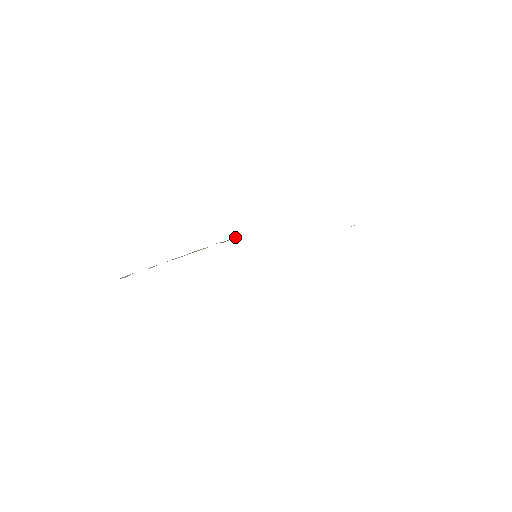
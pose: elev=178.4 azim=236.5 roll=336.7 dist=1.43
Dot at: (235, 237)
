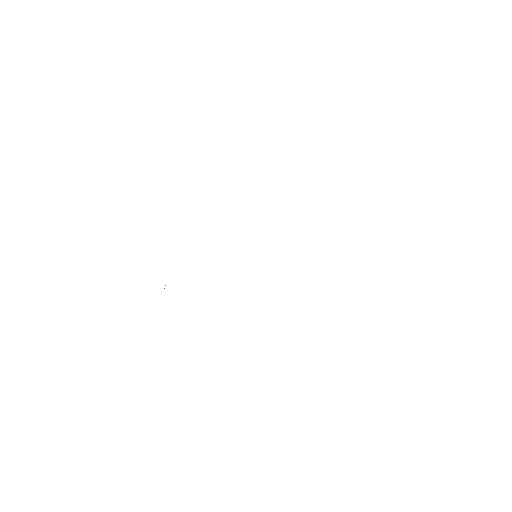
Dot at: occluded
